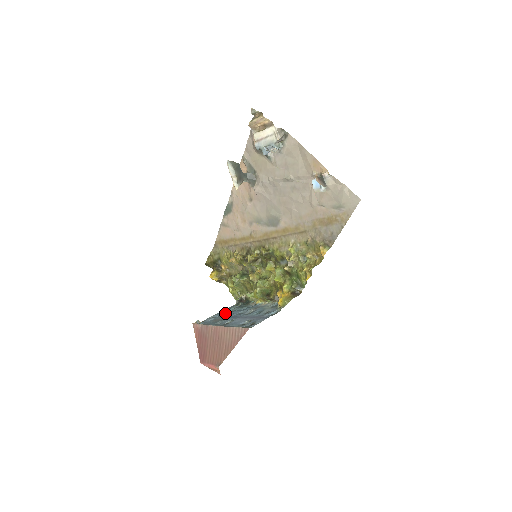
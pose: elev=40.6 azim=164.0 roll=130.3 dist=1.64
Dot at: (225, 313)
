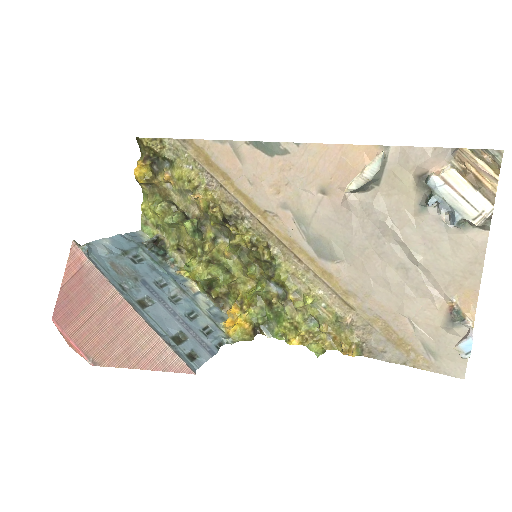
Dot at: (129, 254)
